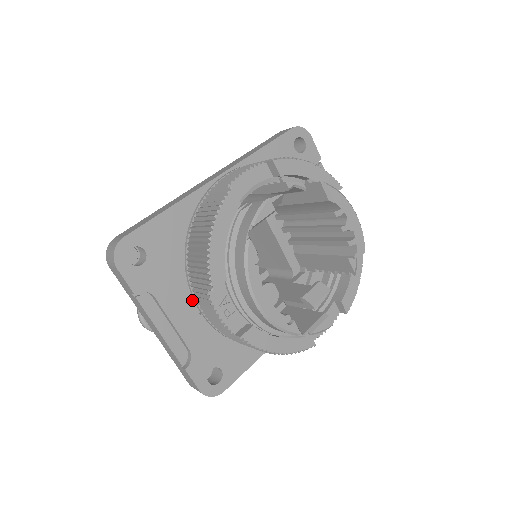
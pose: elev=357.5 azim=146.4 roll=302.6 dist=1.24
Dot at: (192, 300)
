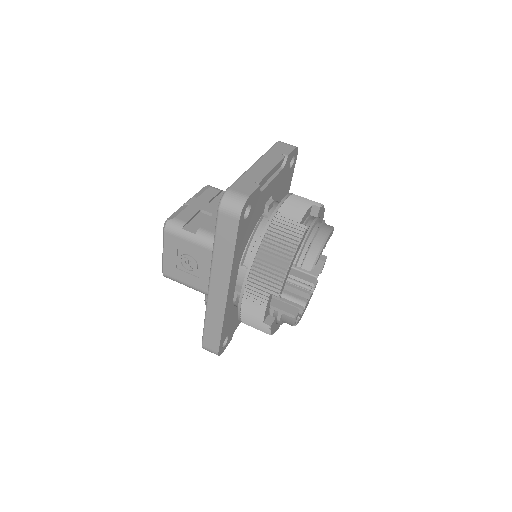
Dot at: occluded
